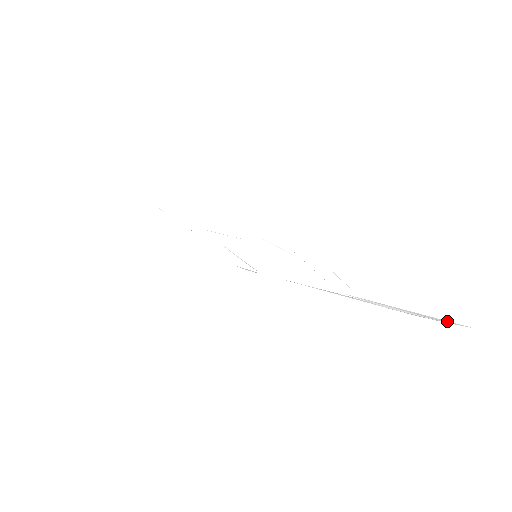
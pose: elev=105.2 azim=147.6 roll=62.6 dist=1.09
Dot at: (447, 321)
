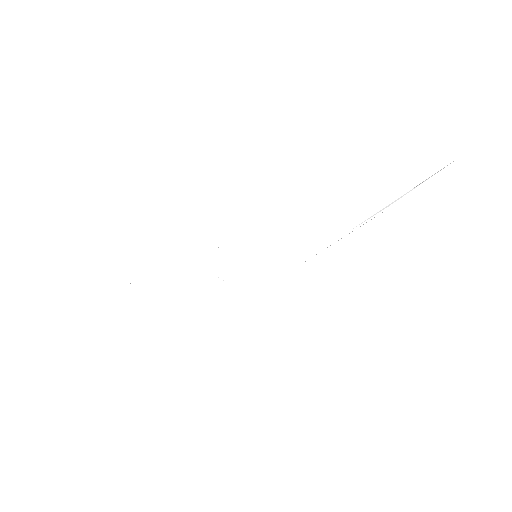
Dot at: occluded
